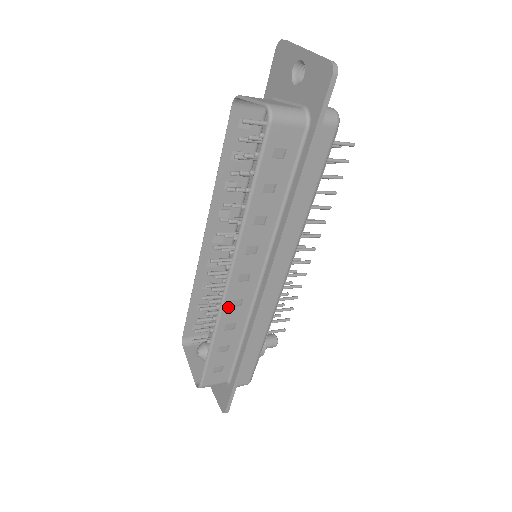
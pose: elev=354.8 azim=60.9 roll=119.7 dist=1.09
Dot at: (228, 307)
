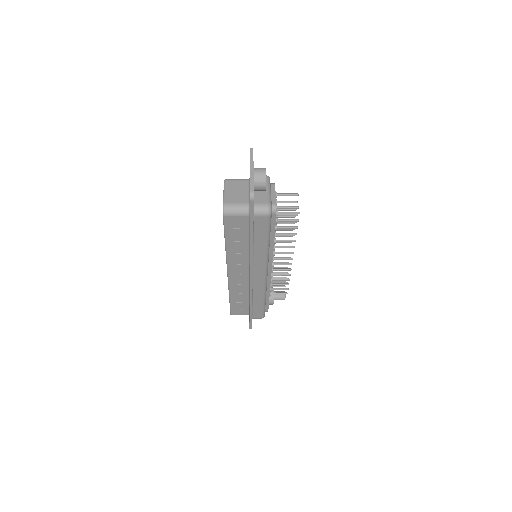
Dot at: (233, 285)
